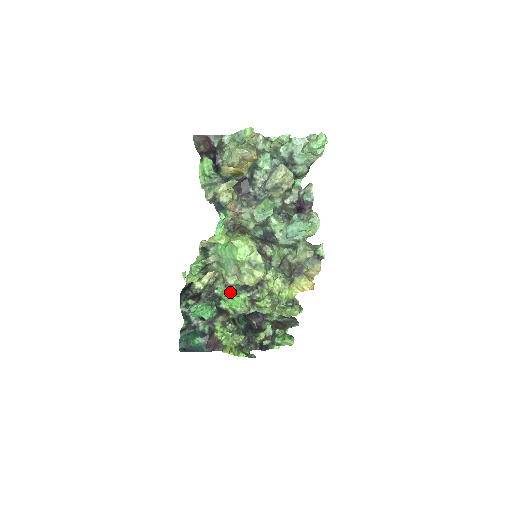
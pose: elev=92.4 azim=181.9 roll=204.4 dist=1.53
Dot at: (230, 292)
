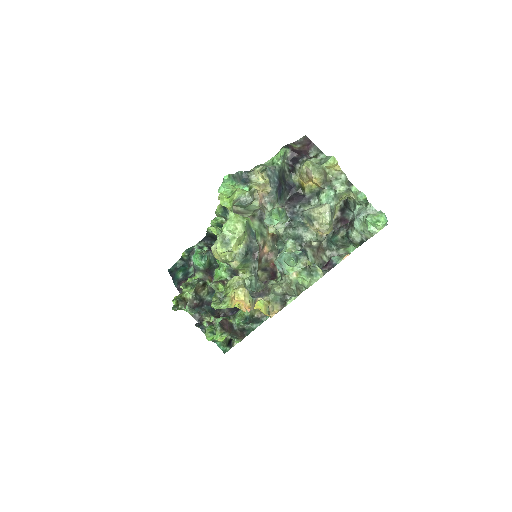
Dot at: (221, 263)
